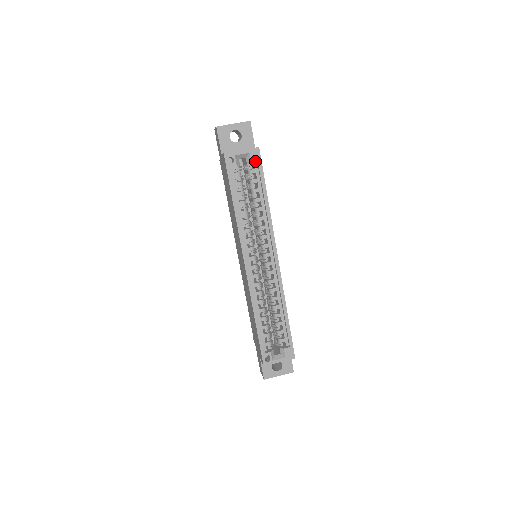
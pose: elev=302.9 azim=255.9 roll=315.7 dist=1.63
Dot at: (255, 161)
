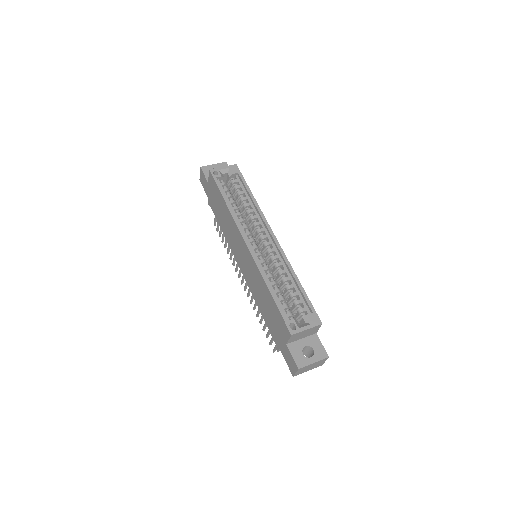
Dot at: (235, 172)
